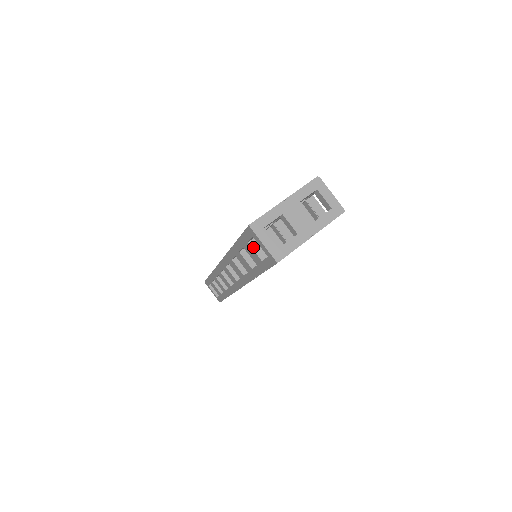
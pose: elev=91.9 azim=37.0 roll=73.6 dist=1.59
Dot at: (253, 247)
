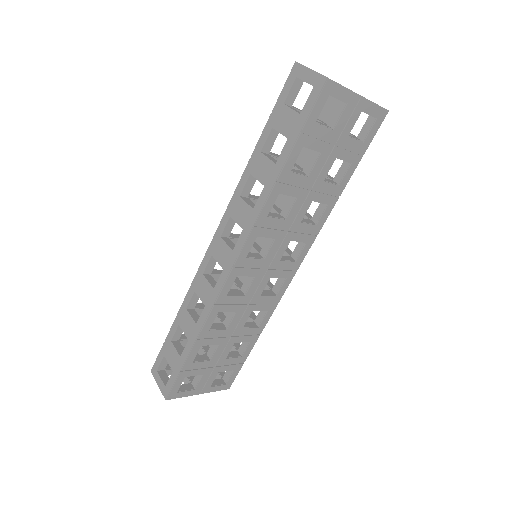
Dot at: (290, 107)
